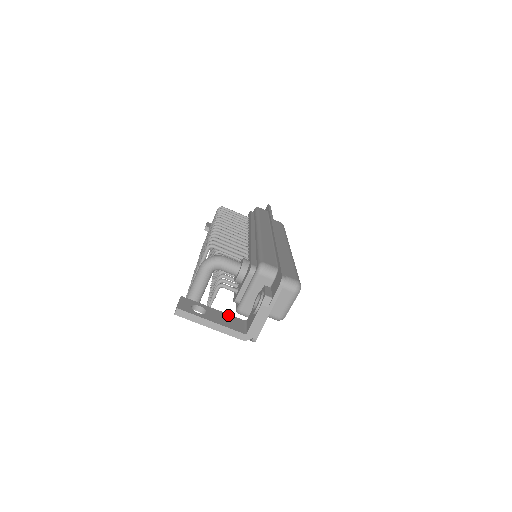
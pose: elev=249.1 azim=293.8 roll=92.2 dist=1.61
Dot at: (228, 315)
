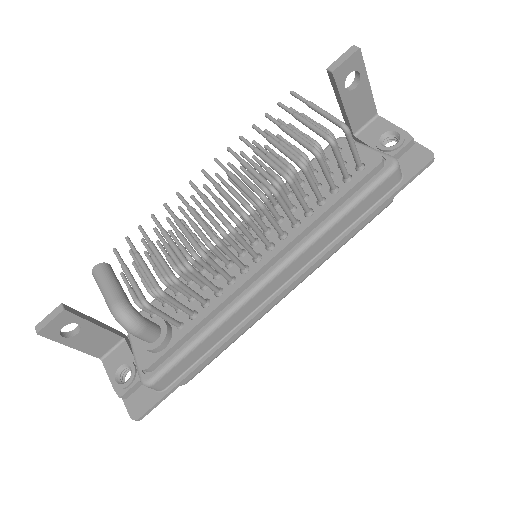
Dot at: (107, 333)
